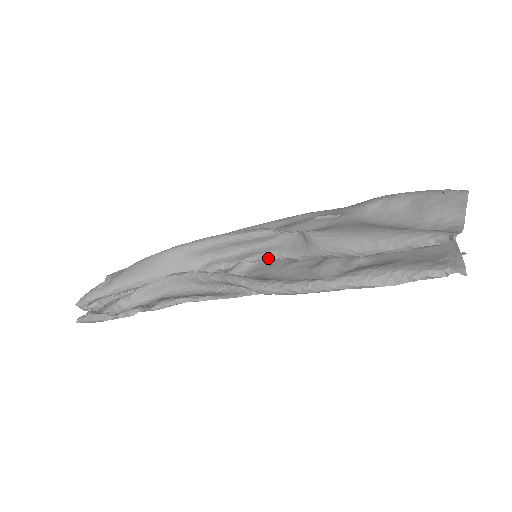
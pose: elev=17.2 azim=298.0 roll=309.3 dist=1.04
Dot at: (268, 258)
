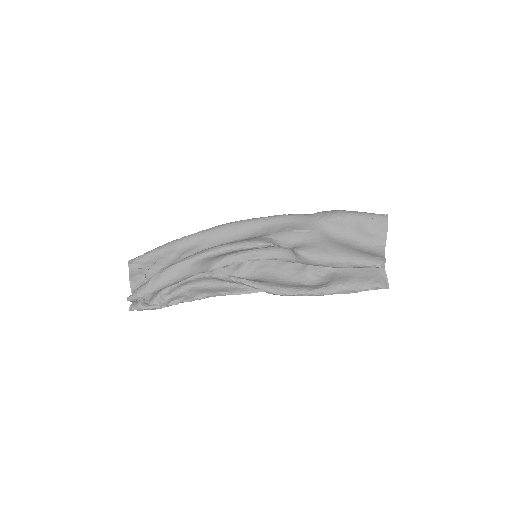
Dot at: (266, 260)
